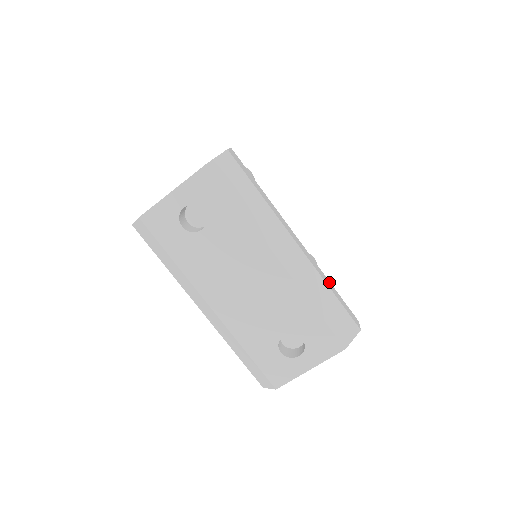
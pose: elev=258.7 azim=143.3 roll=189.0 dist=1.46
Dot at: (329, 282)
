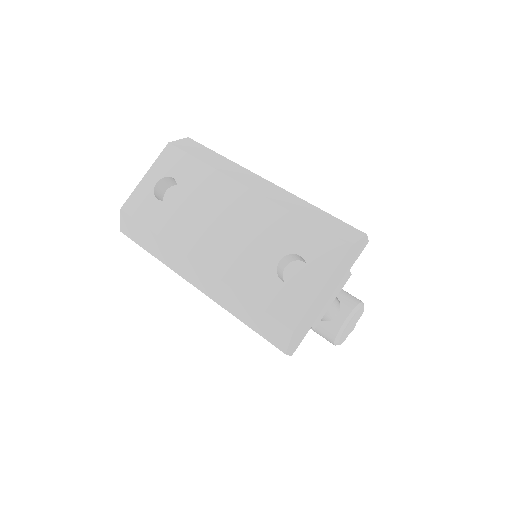
Dot at: occluded
